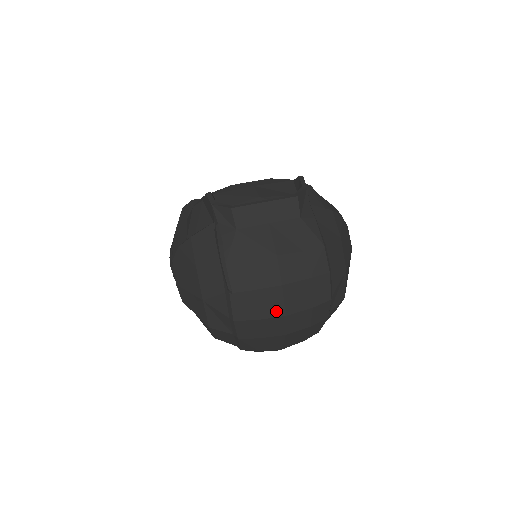
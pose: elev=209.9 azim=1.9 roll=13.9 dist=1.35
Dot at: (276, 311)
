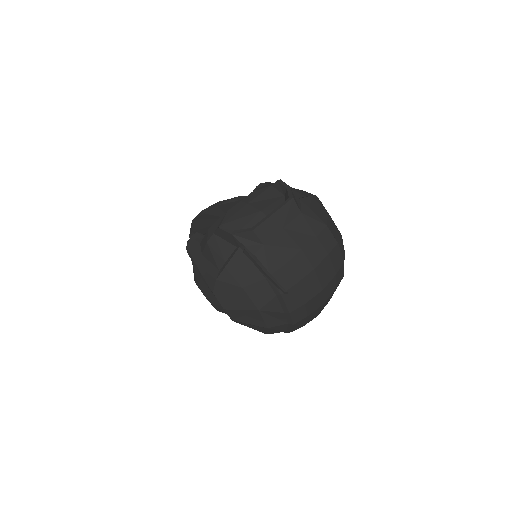
Dot at: (316, 290)
